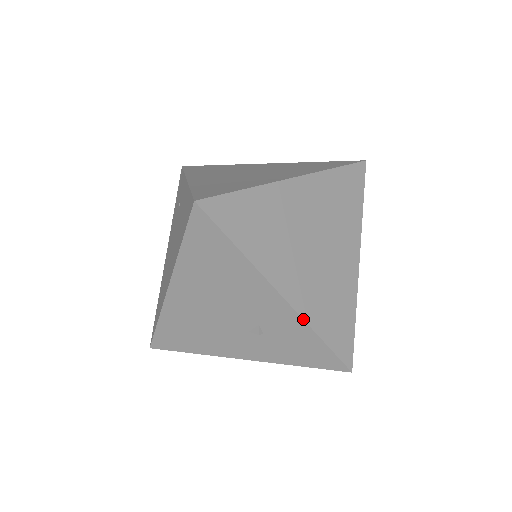
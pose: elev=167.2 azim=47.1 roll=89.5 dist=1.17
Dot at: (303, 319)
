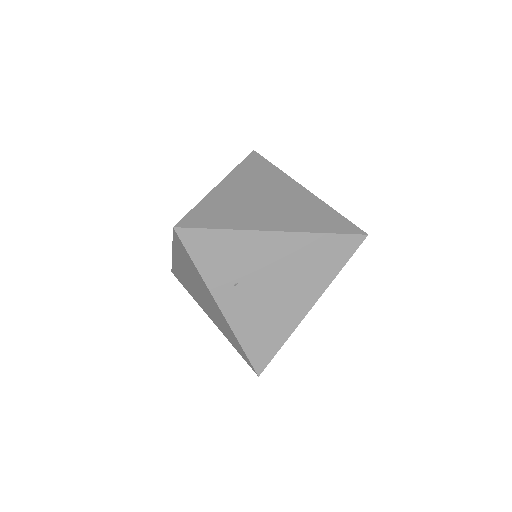
Dot at: (208, 194)
